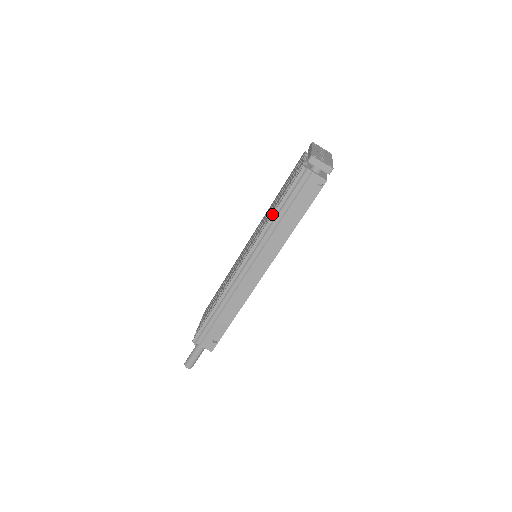
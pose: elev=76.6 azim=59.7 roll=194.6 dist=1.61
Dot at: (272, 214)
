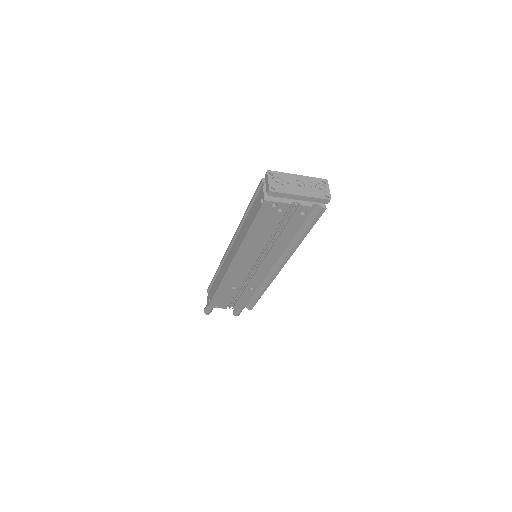
Dot at: occluded
